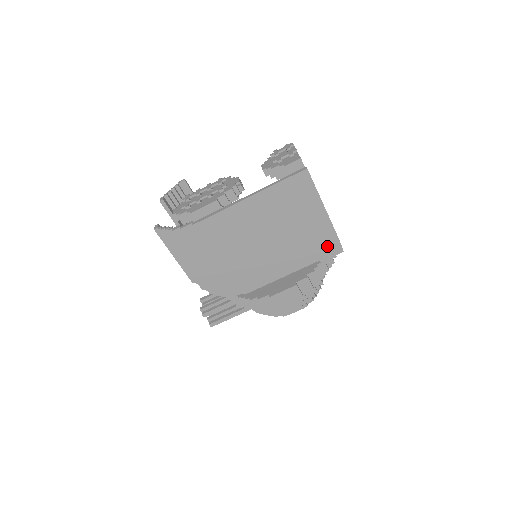
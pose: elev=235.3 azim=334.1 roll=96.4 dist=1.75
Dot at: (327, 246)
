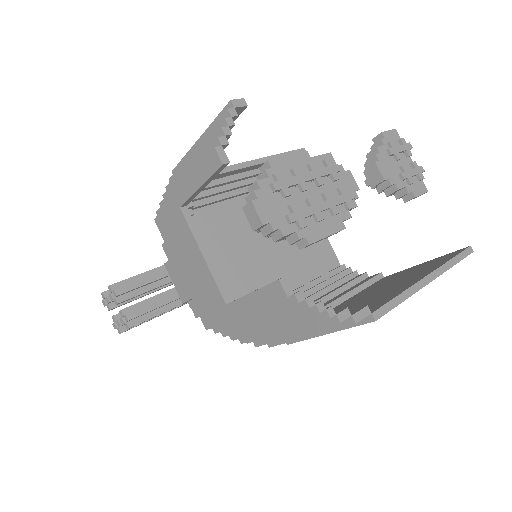
Dot at: occluded
